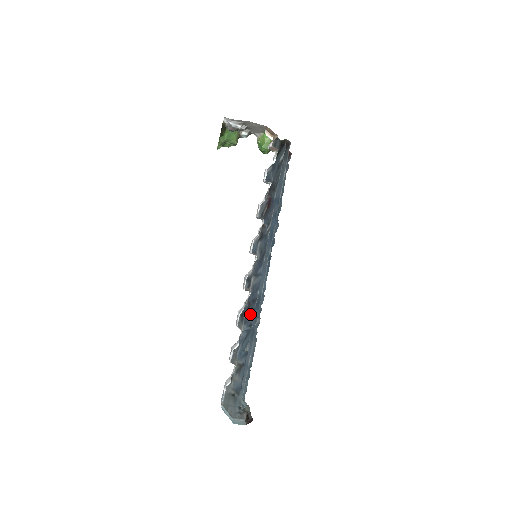
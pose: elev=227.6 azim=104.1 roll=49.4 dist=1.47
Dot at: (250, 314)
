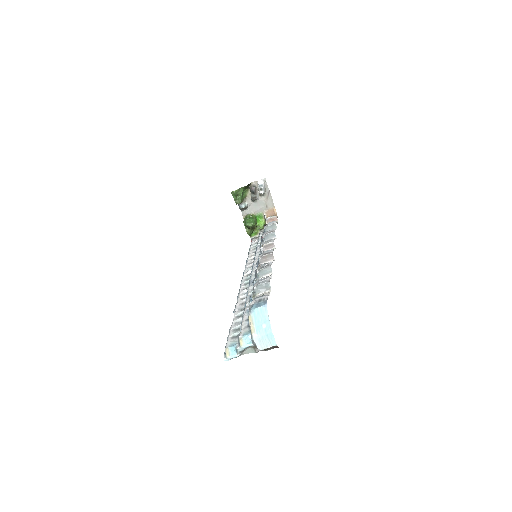
Dot at: occluded
